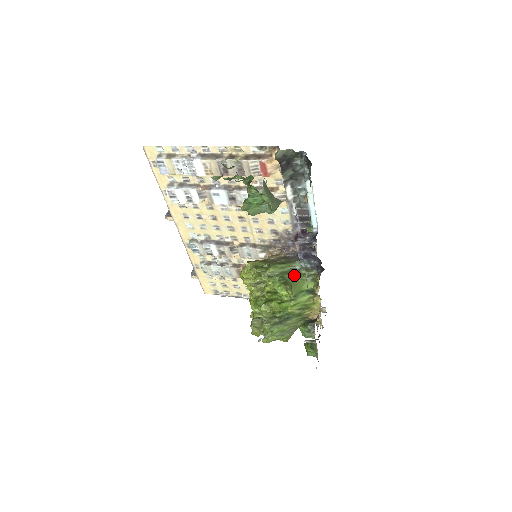
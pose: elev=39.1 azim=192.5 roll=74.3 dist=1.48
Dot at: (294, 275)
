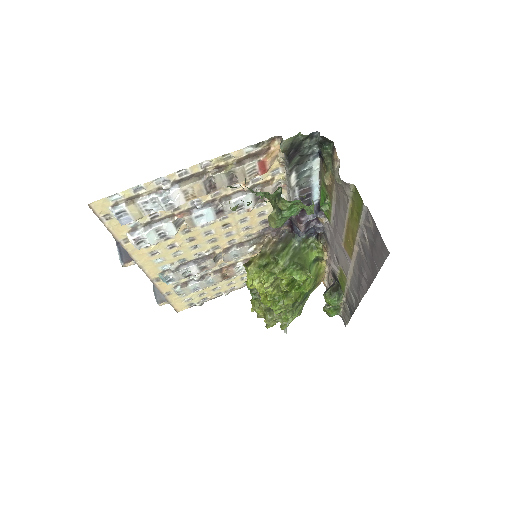
Dot at: (299, 254)
